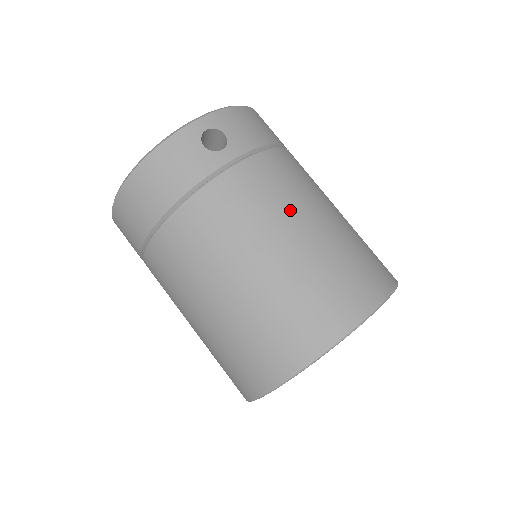
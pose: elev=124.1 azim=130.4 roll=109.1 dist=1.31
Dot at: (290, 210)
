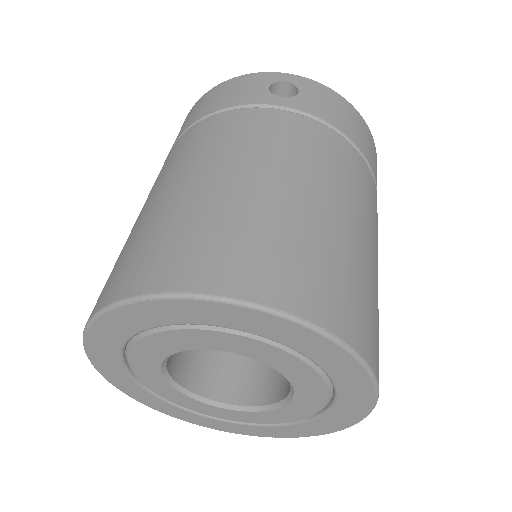
Dot at: (289, 165)
